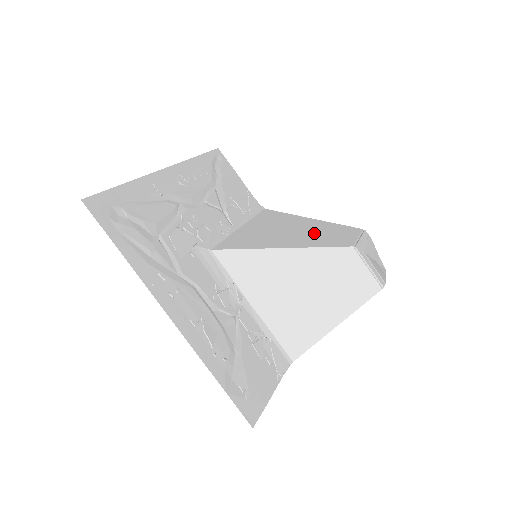
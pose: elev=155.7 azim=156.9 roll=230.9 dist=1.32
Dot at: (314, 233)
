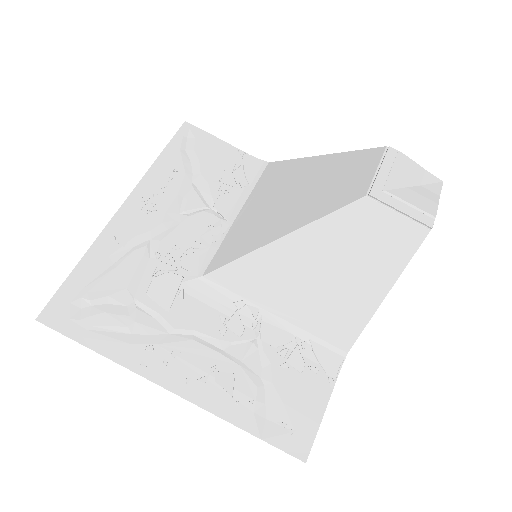
Dot at: (319, 188)
